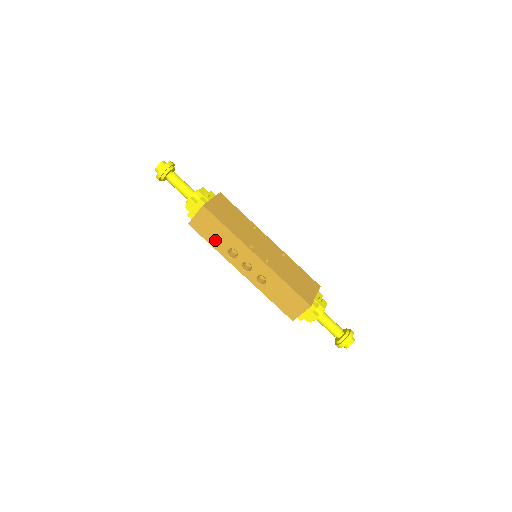
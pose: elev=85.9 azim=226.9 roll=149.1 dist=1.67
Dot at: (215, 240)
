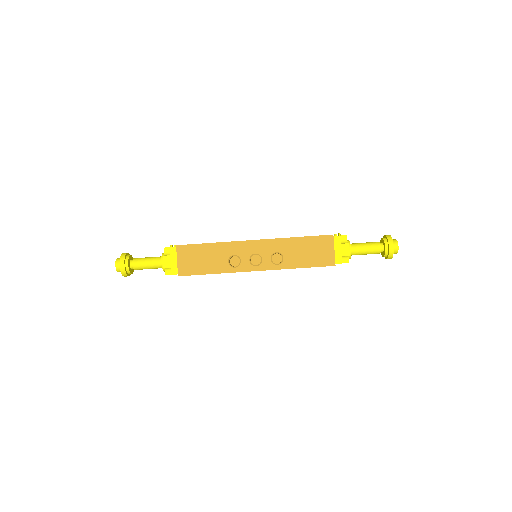
Dot at: (211, 265)
